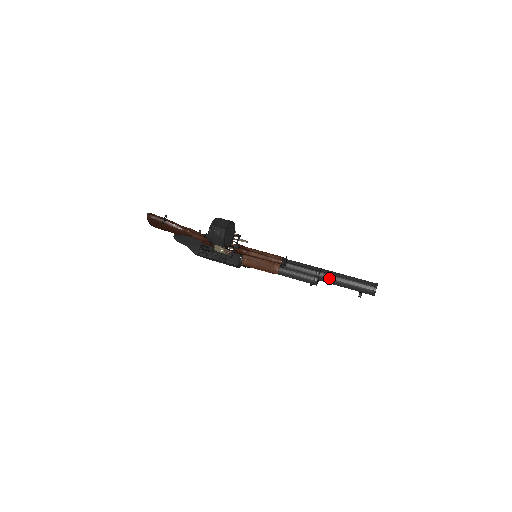
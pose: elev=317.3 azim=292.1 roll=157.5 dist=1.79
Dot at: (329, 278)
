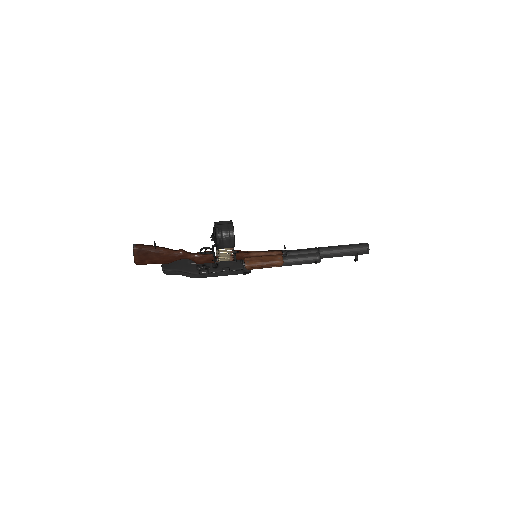
Dot at: (328, 251)
